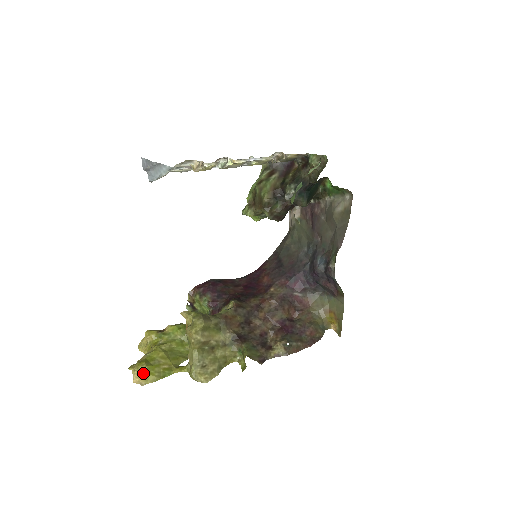
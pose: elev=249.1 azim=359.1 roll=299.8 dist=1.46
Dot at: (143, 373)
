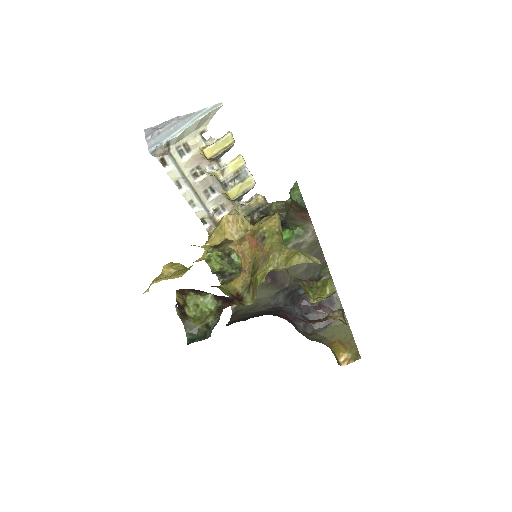
Dot at: occluded
